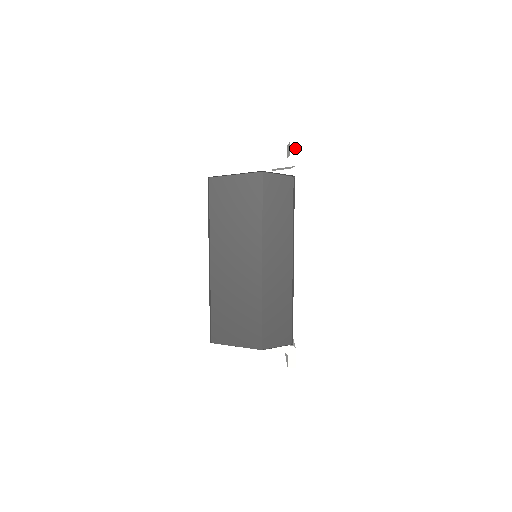
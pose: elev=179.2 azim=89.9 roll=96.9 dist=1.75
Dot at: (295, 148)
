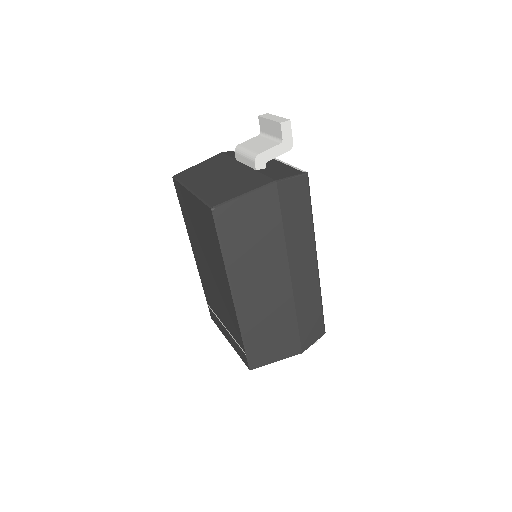
Dot at: (287, 129)
